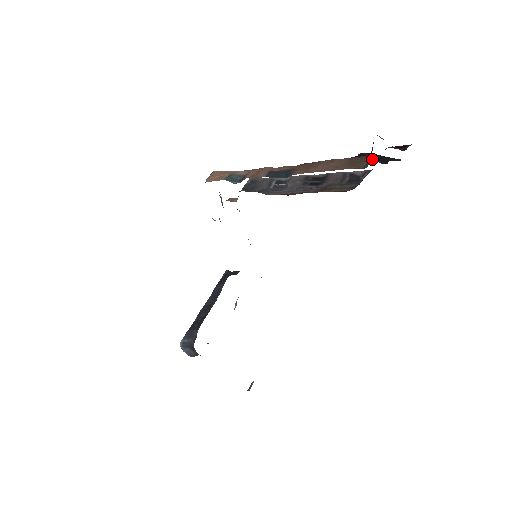
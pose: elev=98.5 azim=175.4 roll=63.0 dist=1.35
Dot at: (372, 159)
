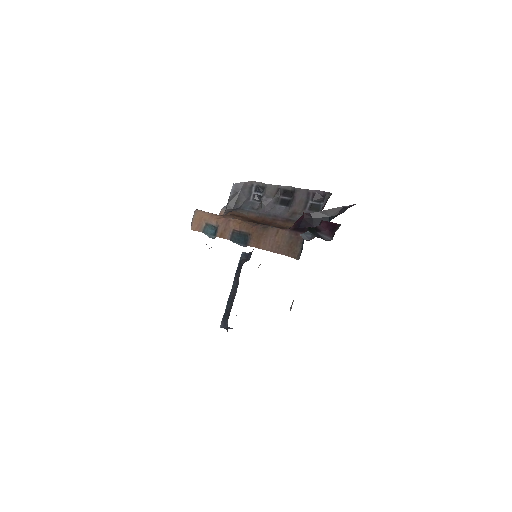
Dot at: (312, 226)
